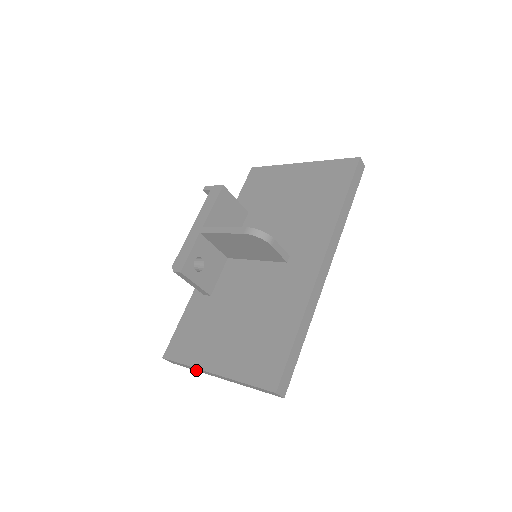
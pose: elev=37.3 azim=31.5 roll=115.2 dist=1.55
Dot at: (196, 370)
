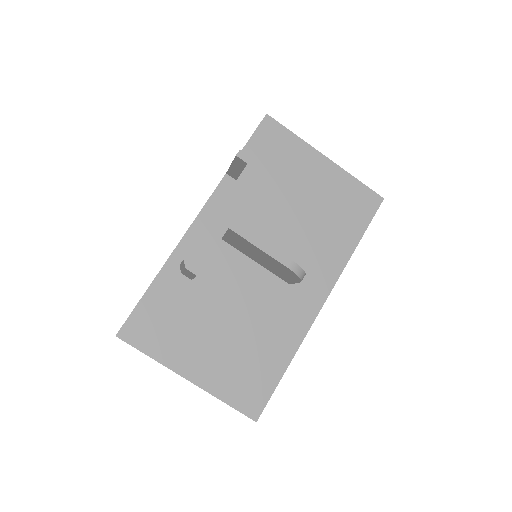
Dot at: occluded
